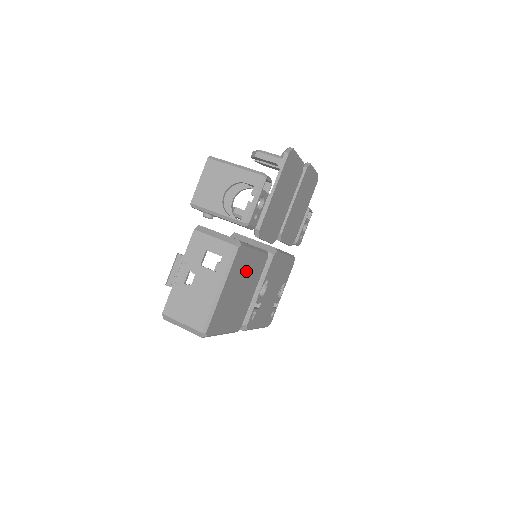
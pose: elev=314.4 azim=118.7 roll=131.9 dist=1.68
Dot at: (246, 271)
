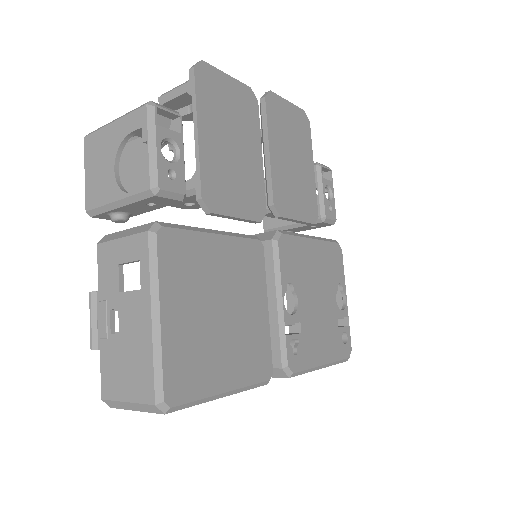
Dot at: (215, 273)
